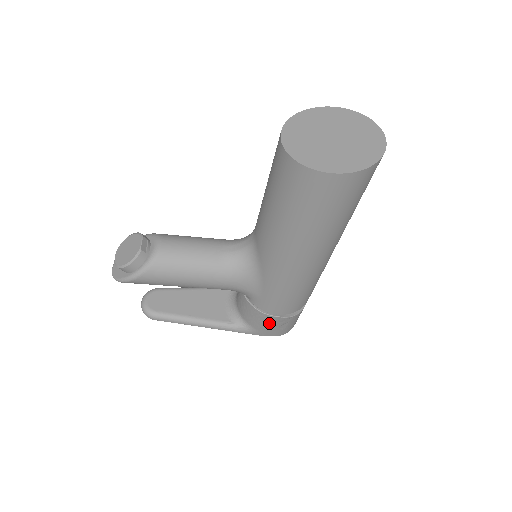
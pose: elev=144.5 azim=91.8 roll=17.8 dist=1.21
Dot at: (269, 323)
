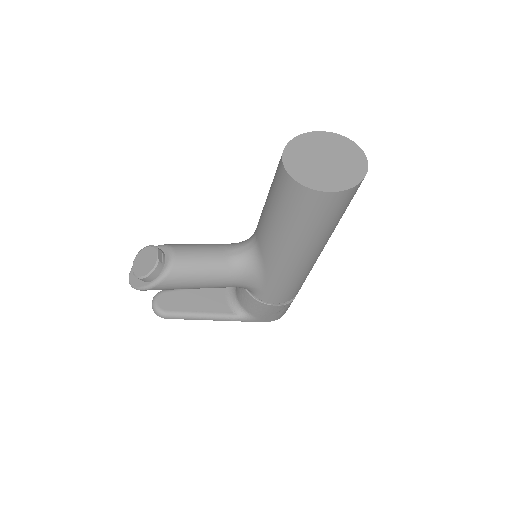
Dot at: (269, 311)
